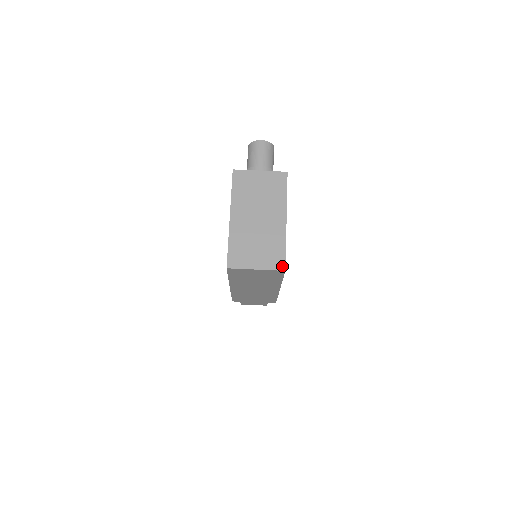
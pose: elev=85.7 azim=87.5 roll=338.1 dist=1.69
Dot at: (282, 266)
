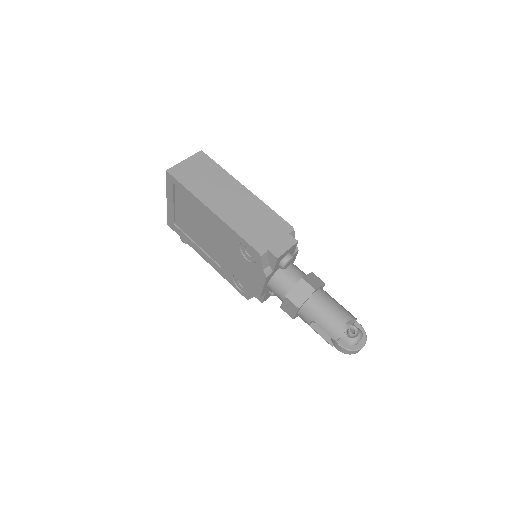
Dot at: occluded
